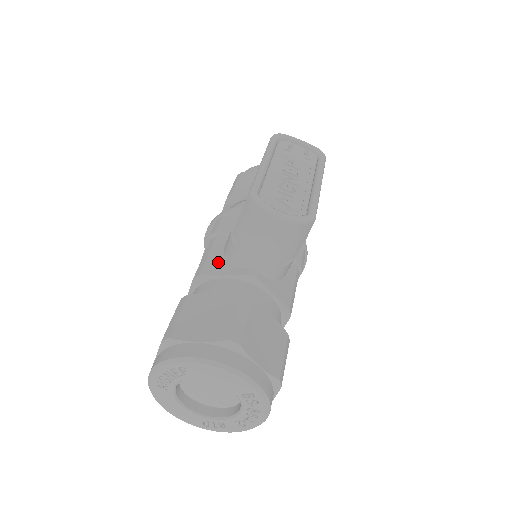
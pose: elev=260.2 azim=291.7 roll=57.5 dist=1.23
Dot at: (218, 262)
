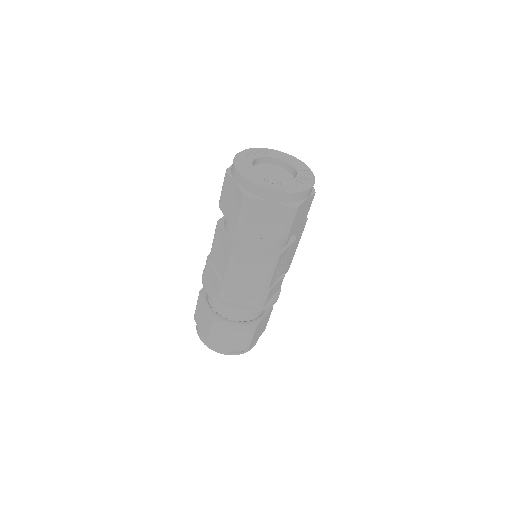
Dot at: occluded
